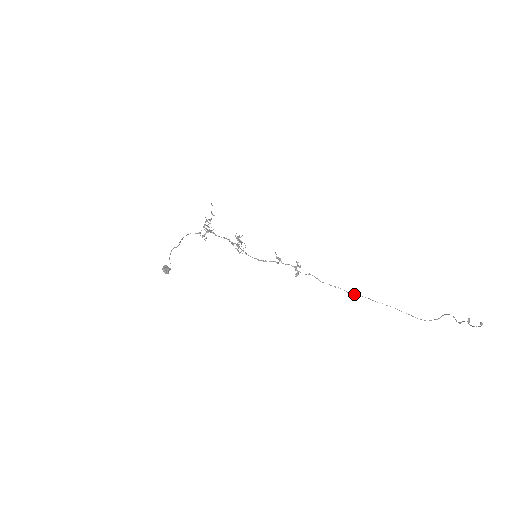
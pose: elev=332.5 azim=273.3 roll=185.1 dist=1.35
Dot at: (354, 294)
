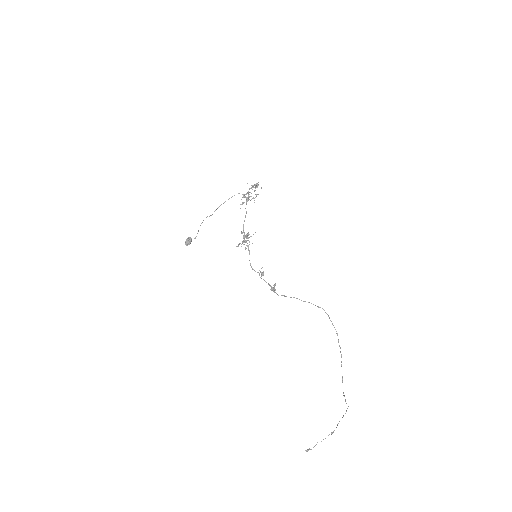
Dot at: occluded
